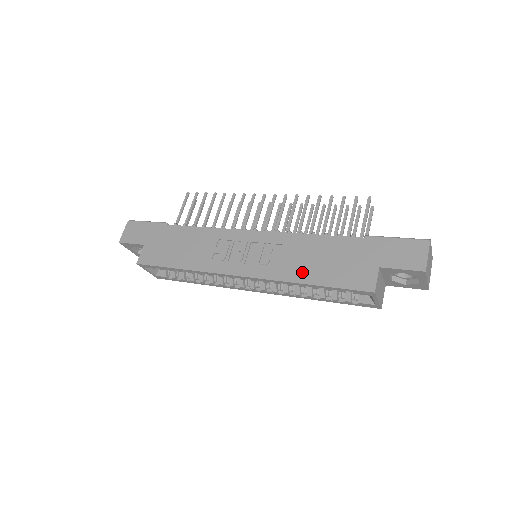
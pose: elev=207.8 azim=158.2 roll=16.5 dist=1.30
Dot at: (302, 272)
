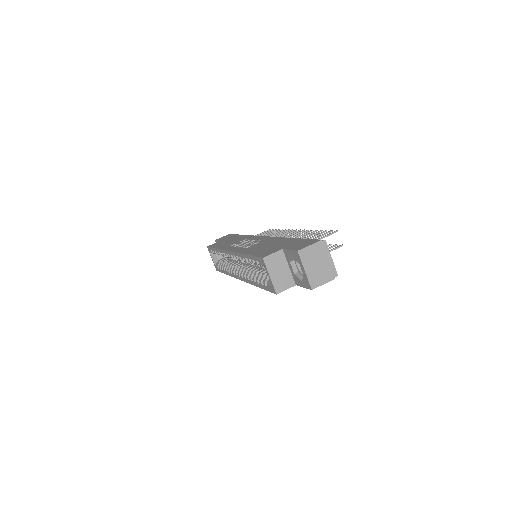
Dot at: (251, 250)
